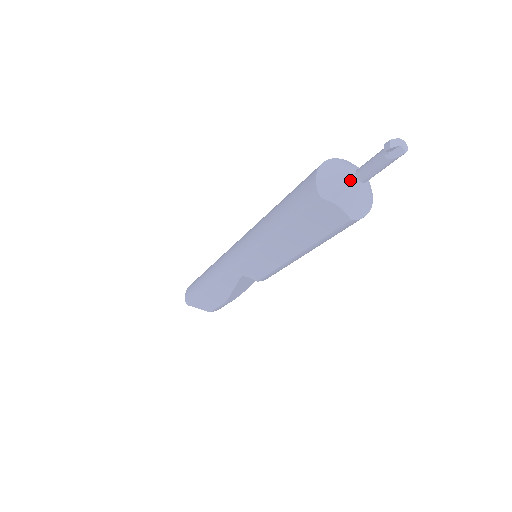
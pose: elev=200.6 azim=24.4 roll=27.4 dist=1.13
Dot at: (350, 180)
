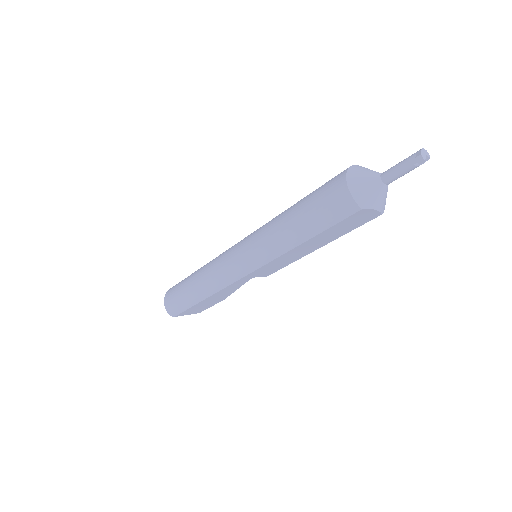
Dot at: (380, 187)
